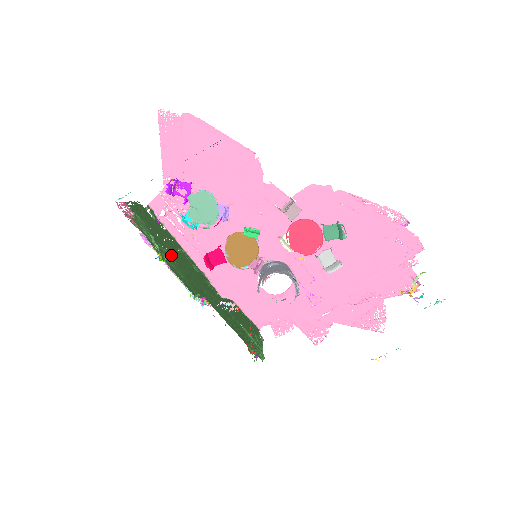
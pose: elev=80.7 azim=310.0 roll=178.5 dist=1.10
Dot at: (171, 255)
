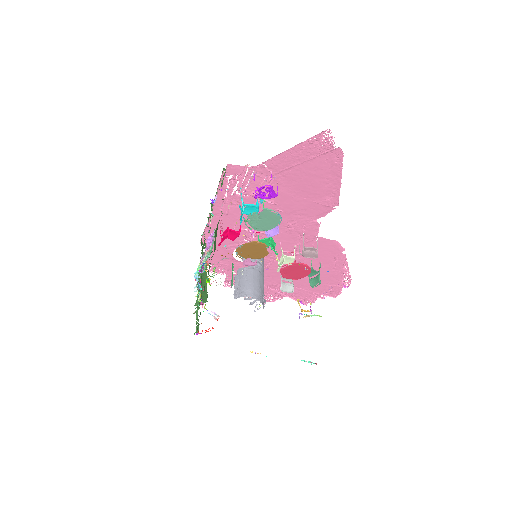
Dot at: occluded
